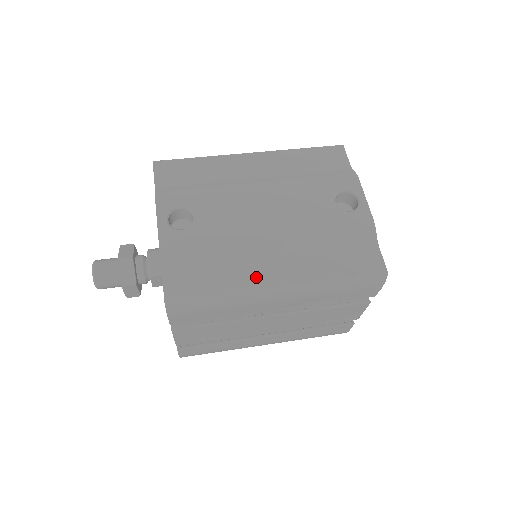
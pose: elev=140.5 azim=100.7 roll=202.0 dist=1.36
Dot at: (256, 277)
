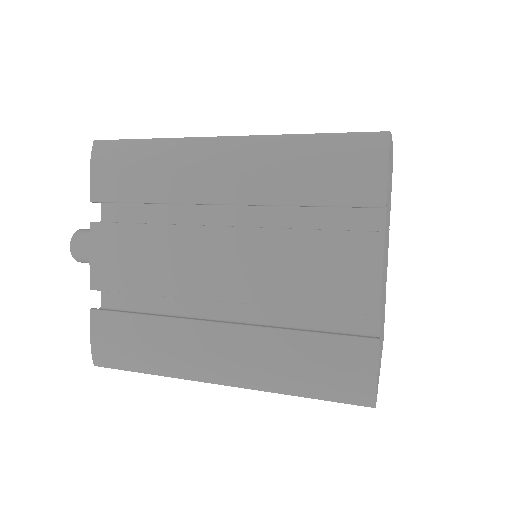
Dot at: occluded
